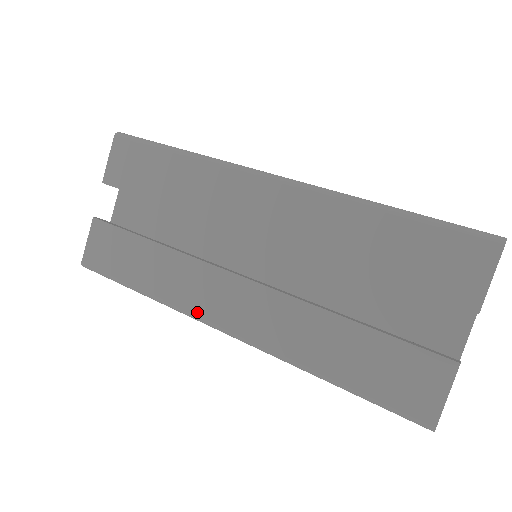
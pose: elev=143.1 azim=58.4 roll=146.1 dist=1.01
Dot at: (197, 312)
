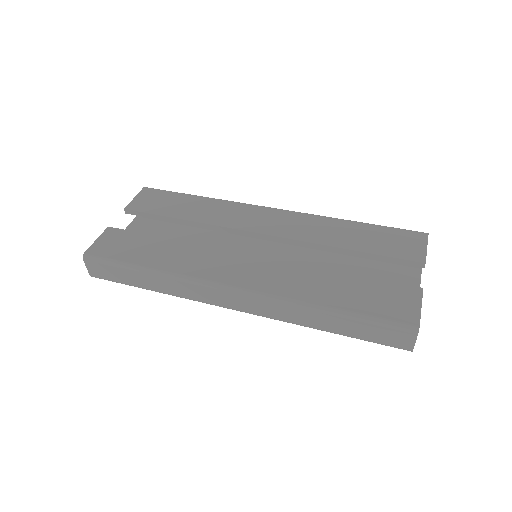
Dot at: (207, 277)
